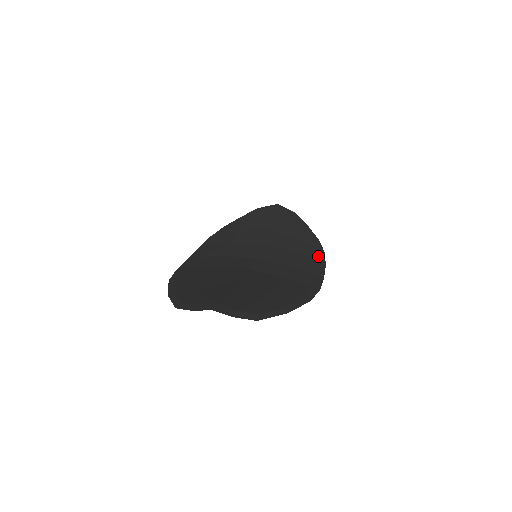
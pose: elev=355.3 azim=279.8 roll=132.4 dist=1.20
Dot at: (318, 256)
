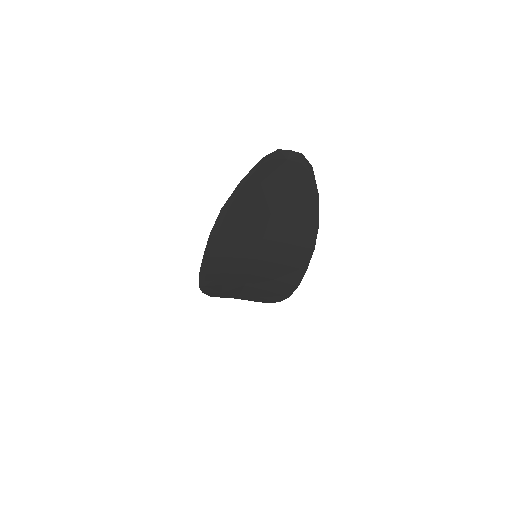
Dot at: (290, 287)
